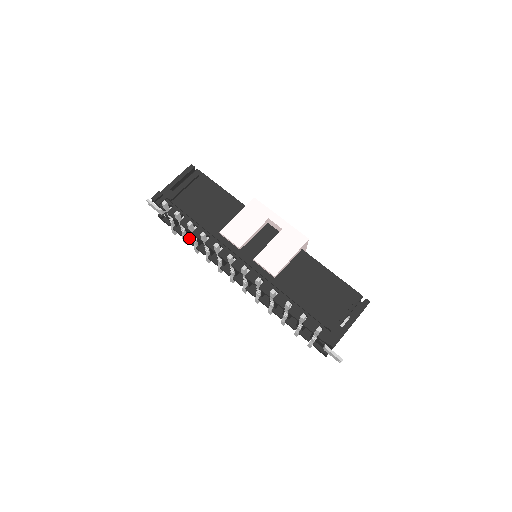
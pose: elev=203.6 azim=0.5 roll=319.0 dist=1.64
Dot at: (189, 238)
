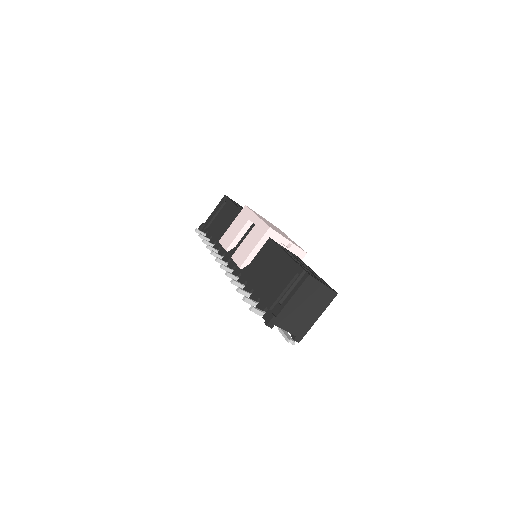
Dot at: occluded
